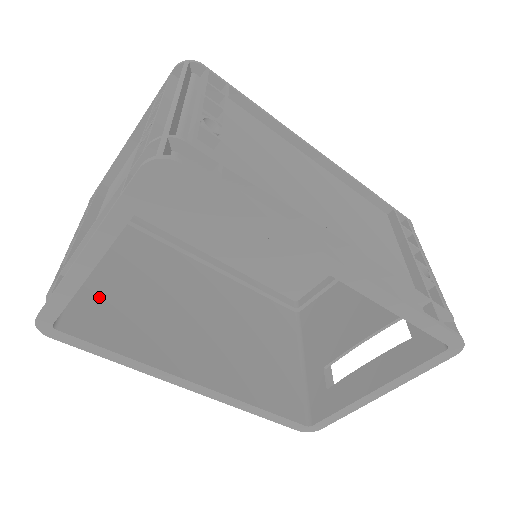
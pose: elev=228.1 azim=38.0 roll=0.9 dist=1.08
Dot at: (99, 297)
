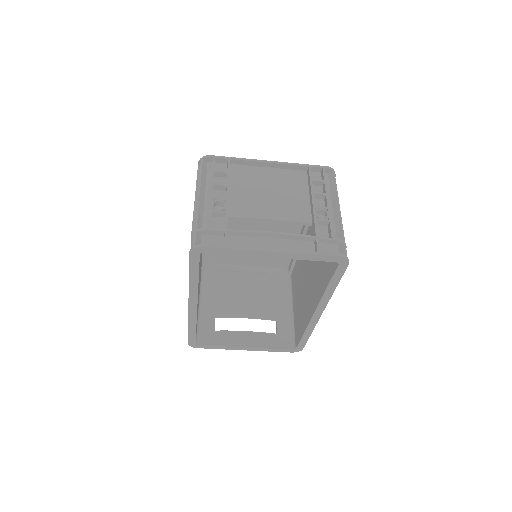
Dot at: occluded
